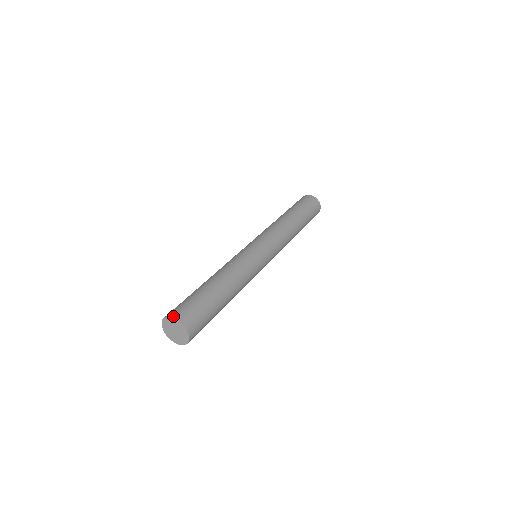
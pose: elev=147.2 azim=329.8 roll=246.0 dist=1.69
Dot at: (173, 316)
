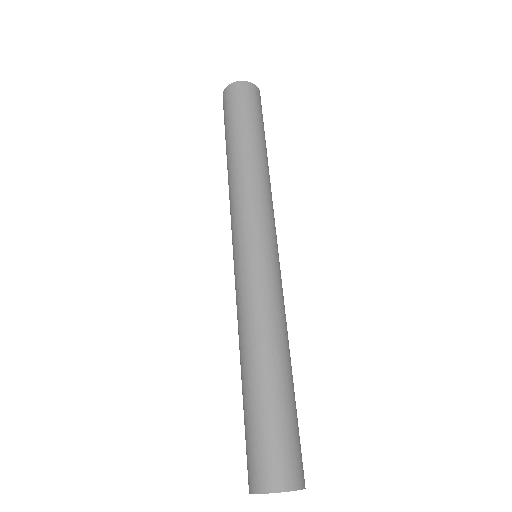
Dot at: (262, 491)
